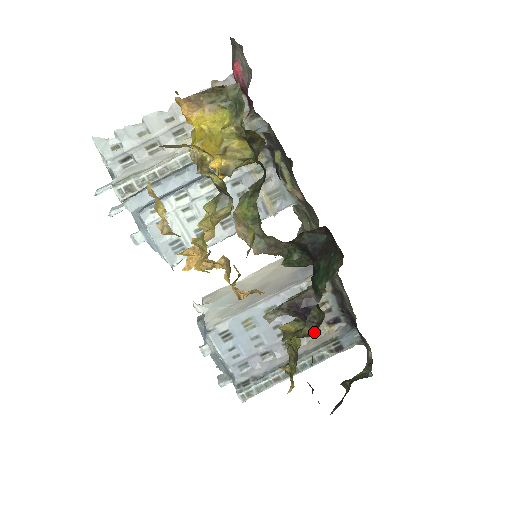
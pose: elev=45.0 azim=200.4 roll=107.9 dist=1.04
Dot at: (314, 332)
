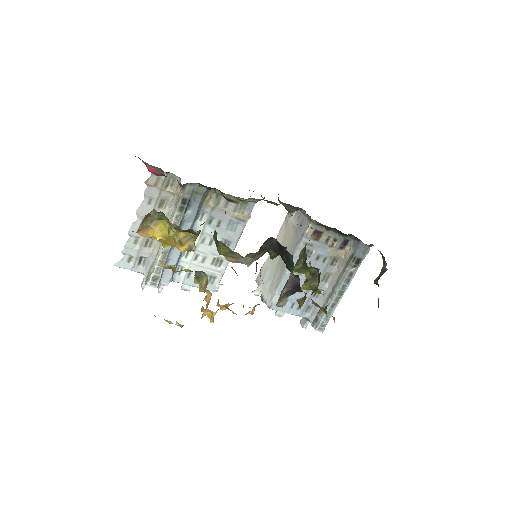
Dot at: (336, 259)
